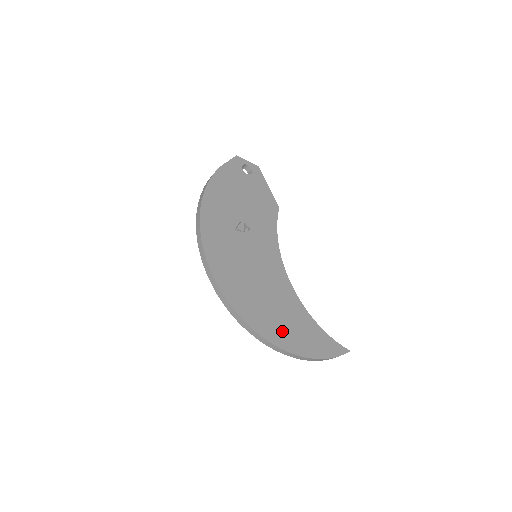
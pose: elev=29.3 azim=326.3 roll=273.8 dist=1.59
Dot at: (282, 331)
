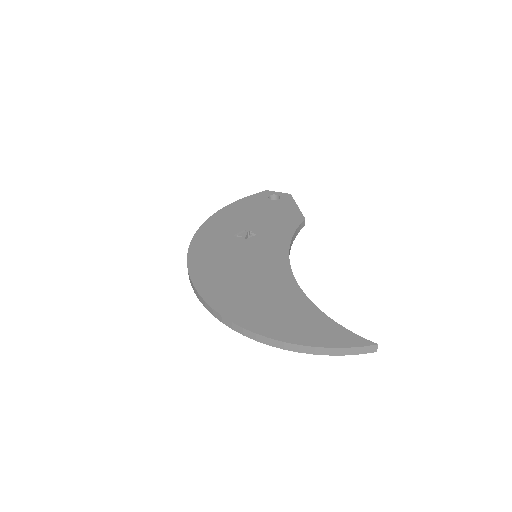
Dot at: (257, 314)
